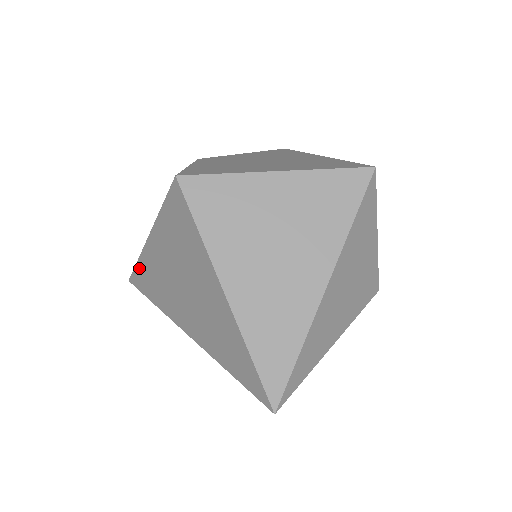
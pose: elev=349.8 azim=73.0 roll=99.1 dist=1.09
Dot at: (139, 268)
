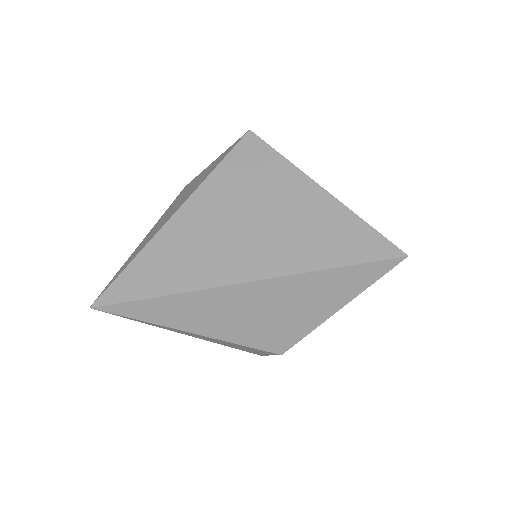
Dot at: (140, 262)
